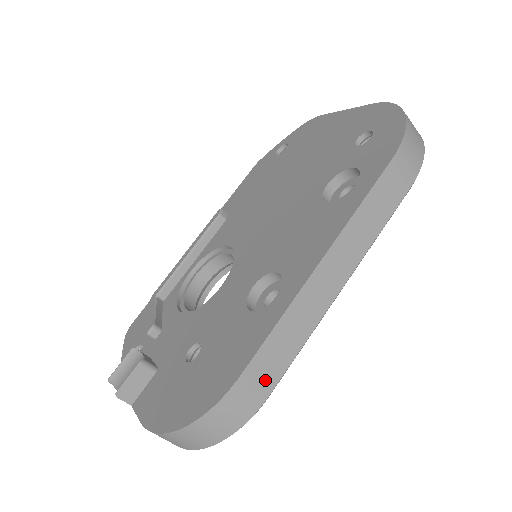
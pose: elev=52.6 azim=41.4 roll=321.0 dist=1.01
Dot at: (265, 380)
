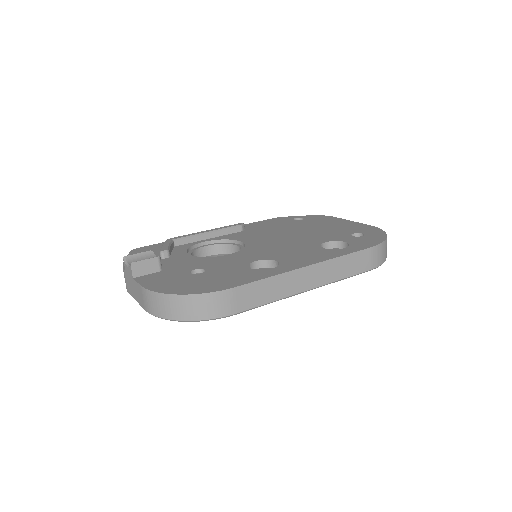
Dot at: (242, 302)
